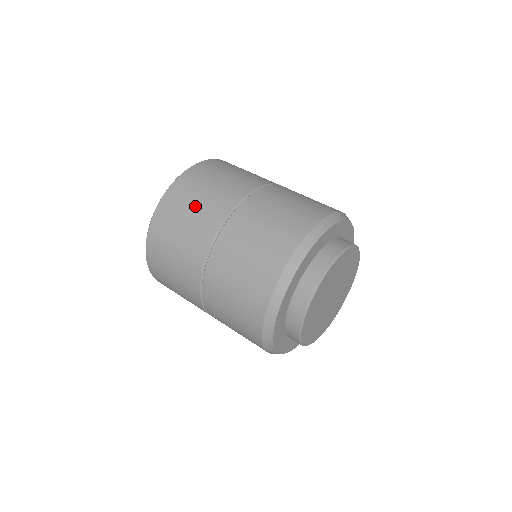
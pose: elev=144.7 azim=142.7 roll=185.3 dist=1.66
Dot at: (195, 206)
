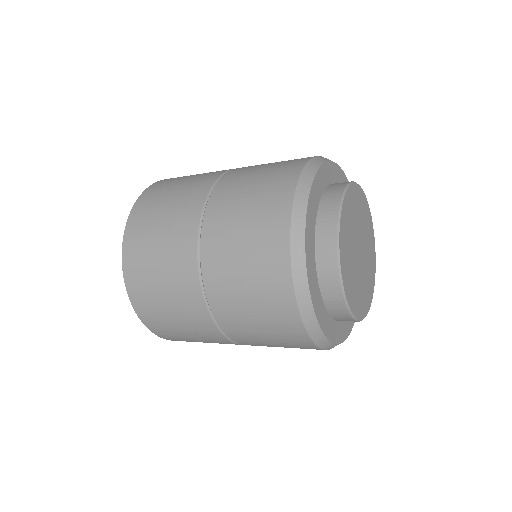
Dot at: (174, 317)
